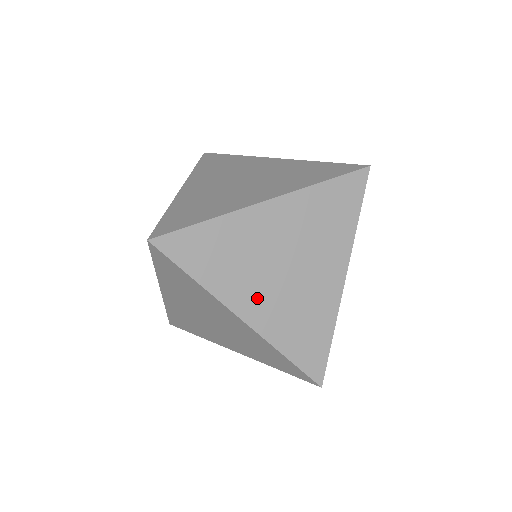
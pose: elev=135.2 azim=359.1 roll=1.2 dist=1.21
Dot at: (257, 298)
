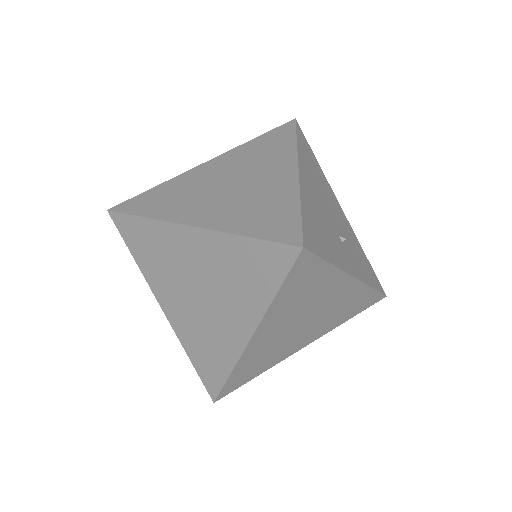
Dot at: (302, 339)
